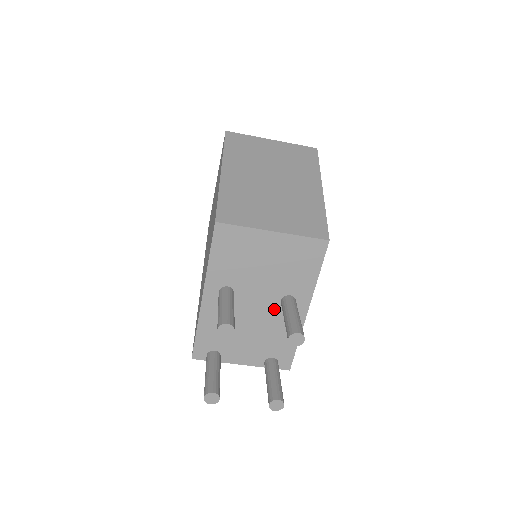
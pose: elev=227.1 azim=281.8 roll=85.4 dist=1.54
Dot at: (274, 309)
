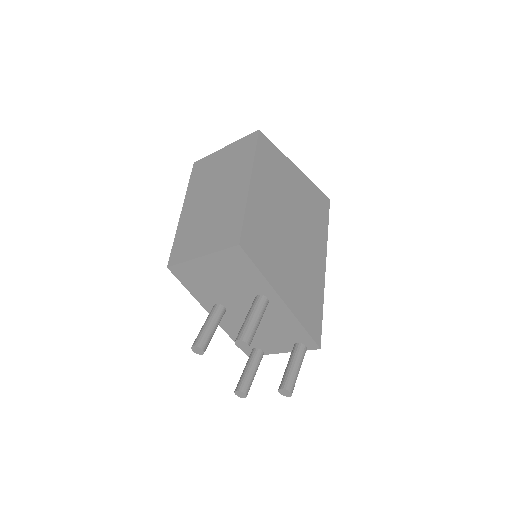
Dot at: occluded
